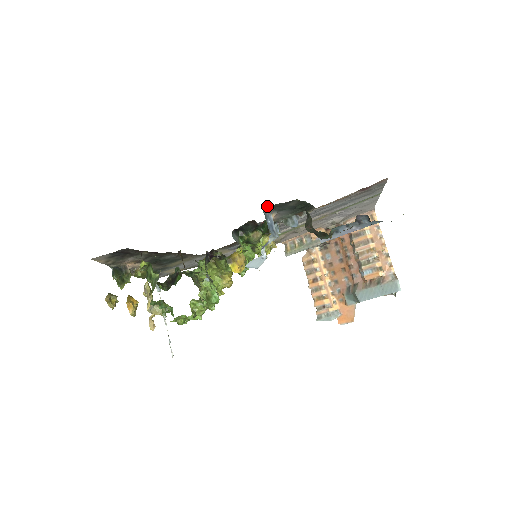
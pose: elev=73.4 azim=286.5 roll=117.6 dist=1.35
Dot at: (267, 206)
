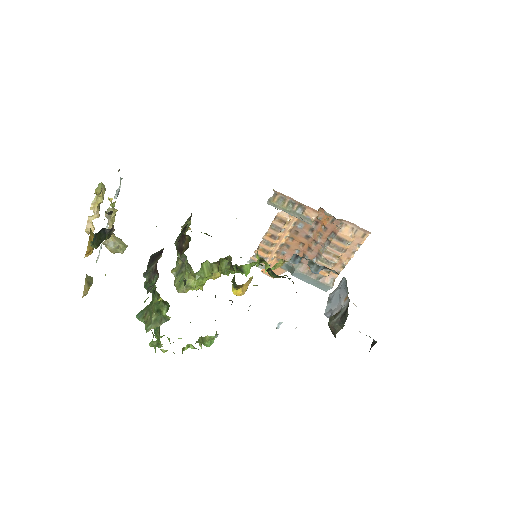
Dot at: occluded
